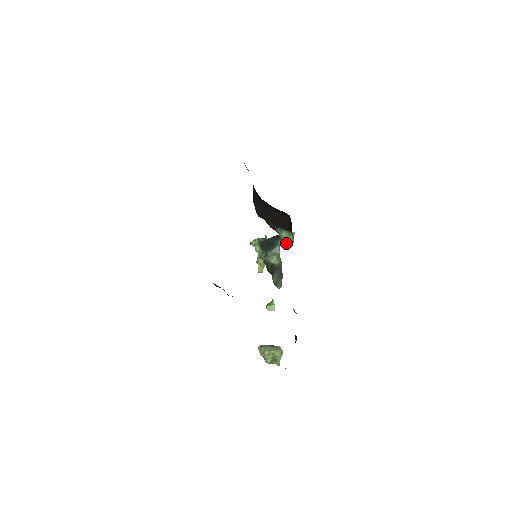
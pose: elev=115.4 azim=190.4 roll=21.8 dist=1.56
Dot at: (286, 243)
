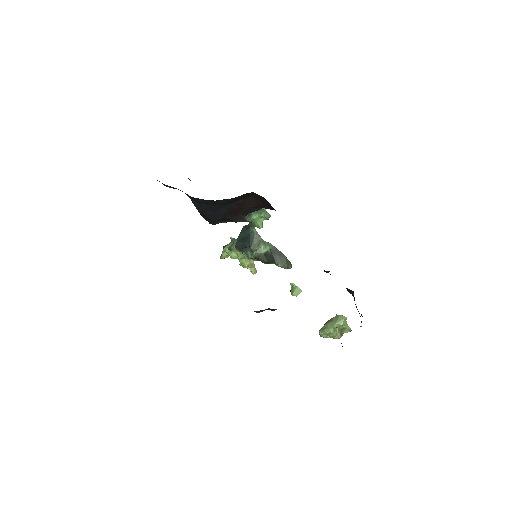
Dot at: (262, 224)
